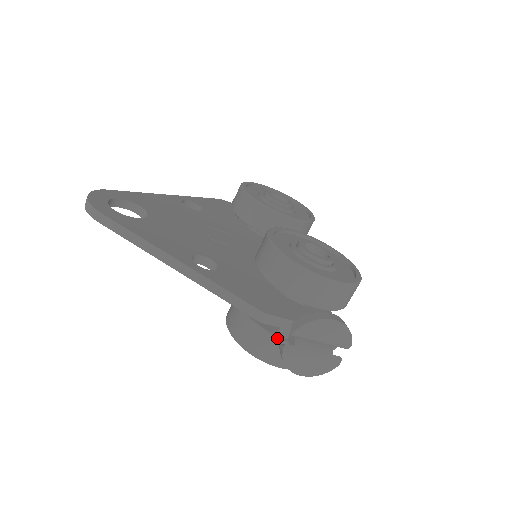
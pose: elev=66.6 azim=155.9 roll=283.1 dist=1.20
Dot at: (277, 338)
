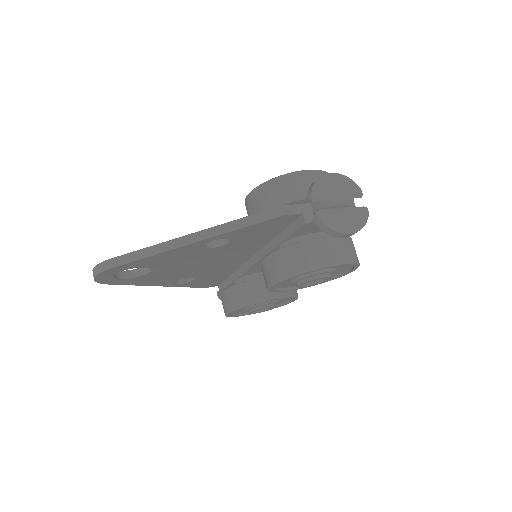
Dot at: (311, 239)
